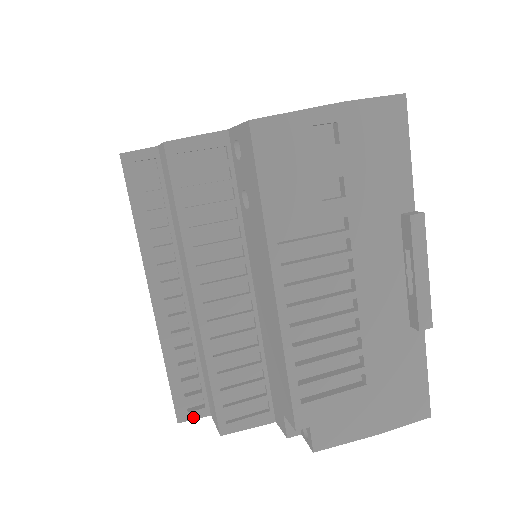
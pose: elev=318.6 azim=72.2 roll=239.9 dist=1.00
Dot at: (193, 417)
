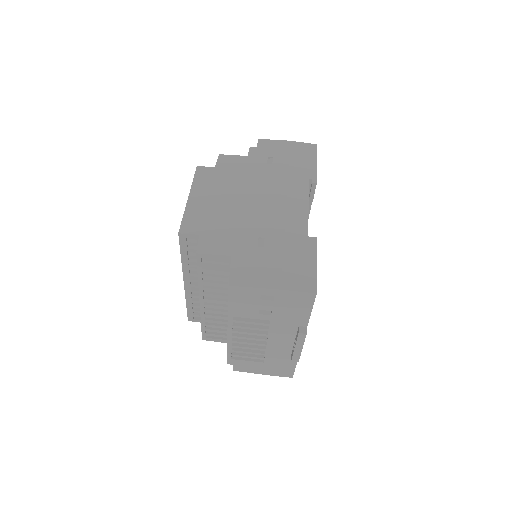
Dot at: (196, 321)
